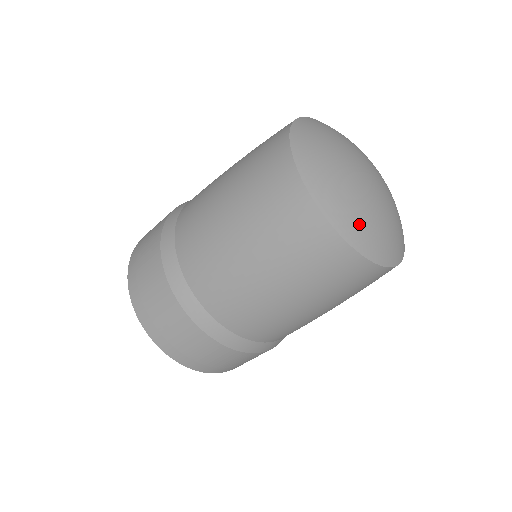
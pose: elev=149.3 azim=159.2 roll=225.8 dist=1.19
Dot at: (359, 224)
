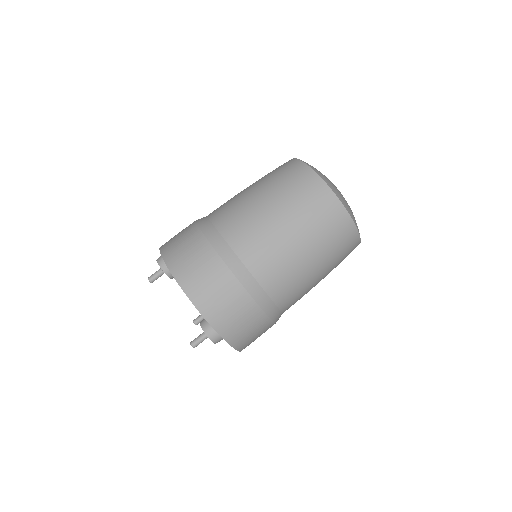
Dot at: (335, 188)
